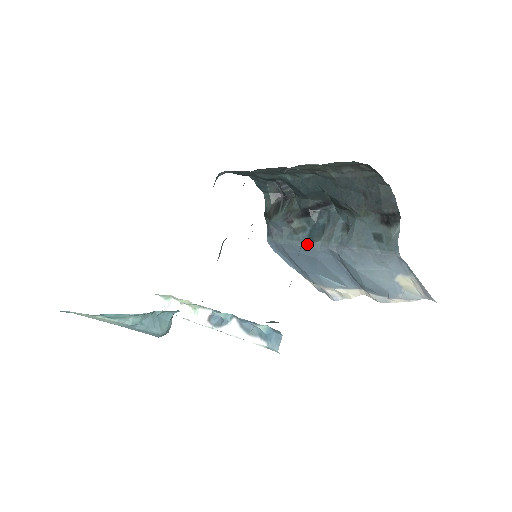
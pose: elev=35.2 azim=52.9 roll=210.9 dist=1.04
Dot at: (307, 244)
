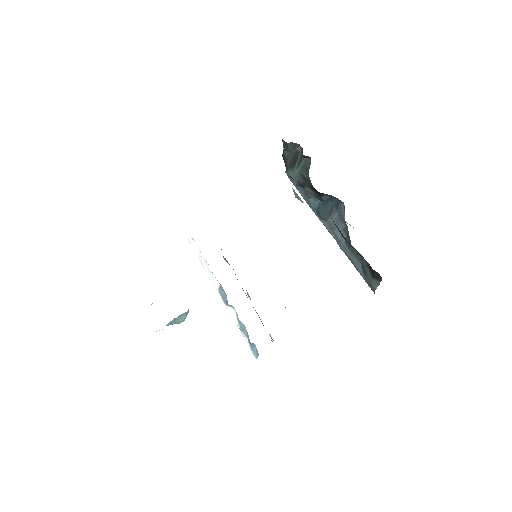
Dot at: (315, 213)
